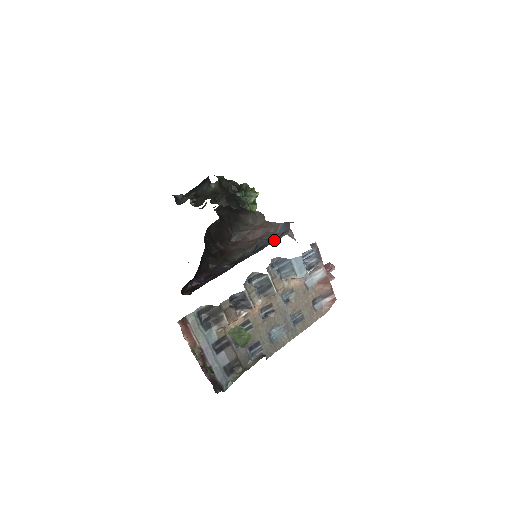
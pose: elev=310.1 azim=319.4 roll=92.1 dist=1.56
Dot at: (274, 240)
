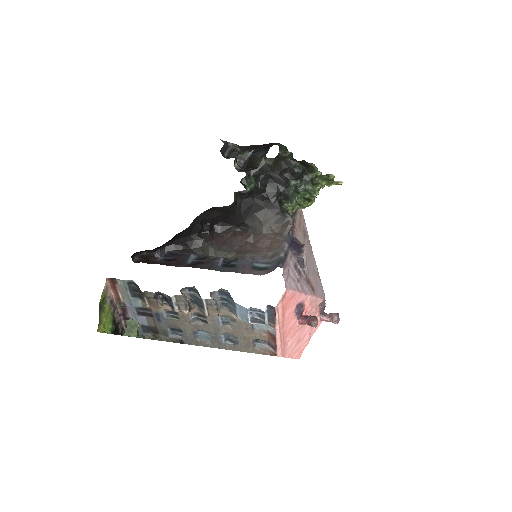
Dot at: (247, 270)
